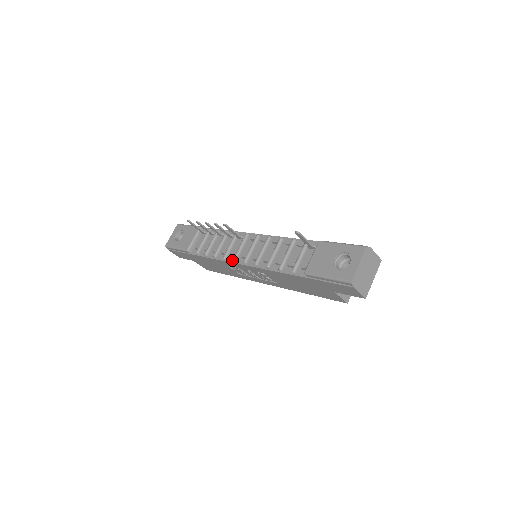
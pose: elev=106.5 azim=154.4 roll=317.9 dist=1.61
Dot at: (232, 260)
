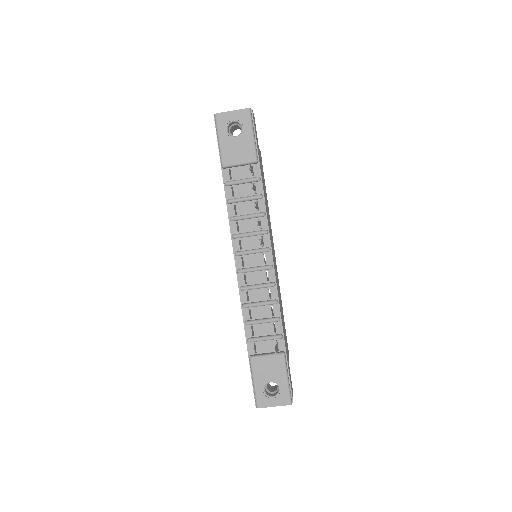
Dot at: (236, 249)
